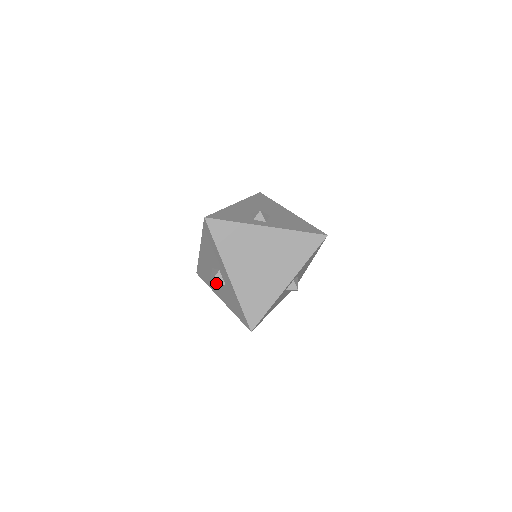
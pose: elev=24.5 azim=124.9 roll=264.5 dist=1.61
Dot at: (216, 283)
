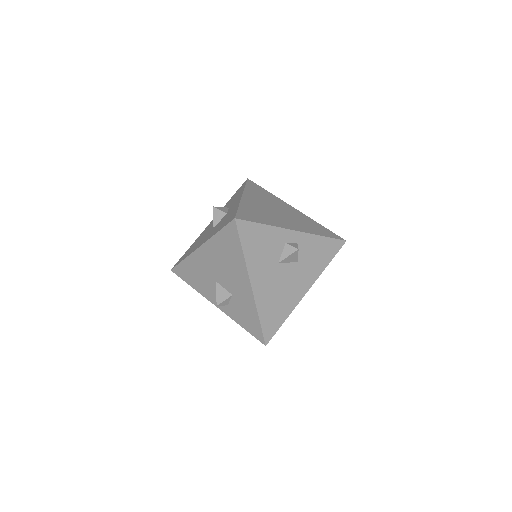
Dot at: (219, 209)
